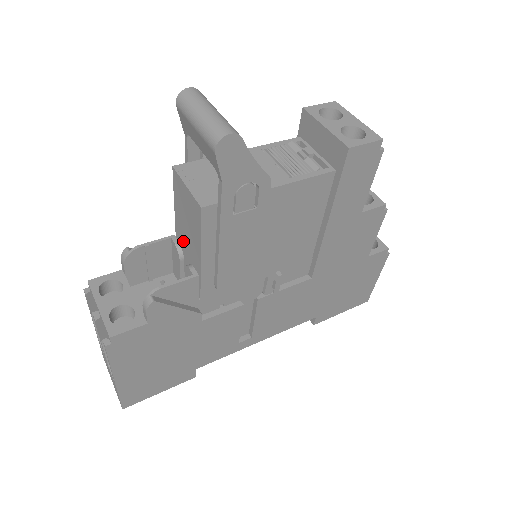
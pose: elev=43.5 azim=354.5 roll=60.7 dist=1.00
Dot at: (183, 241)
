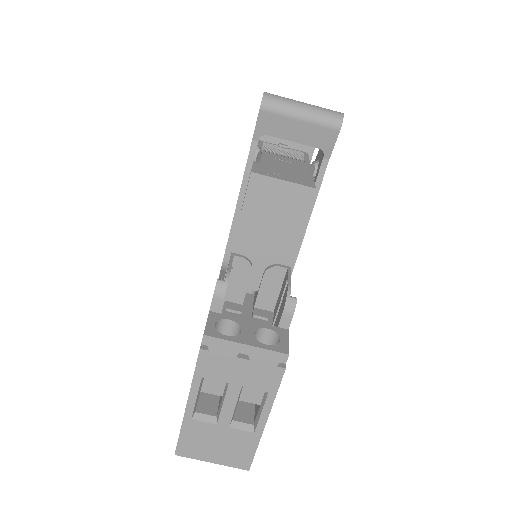
Dot at: (253, 249)
